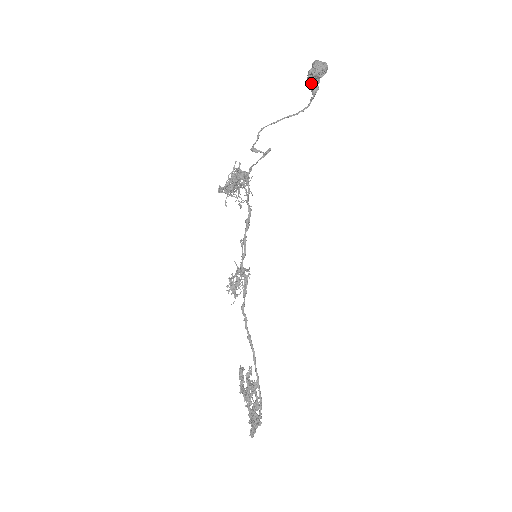
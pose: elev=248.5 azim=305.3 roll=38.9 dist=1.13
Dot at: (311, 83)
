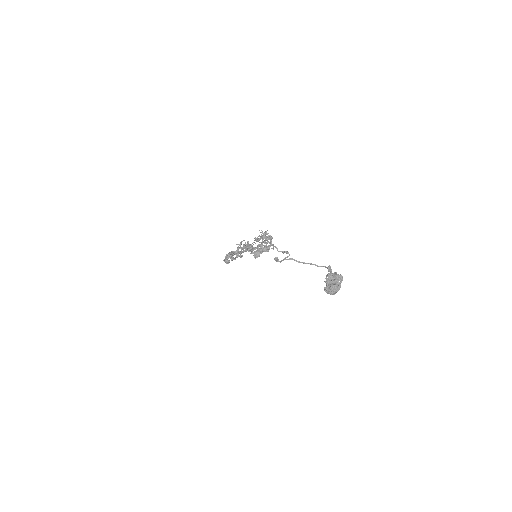
Dot at: occluded
